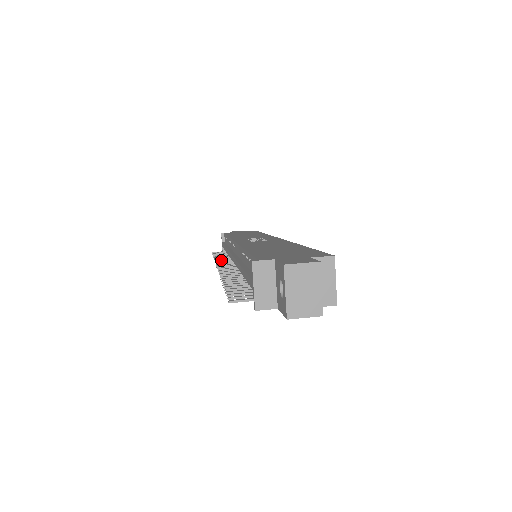
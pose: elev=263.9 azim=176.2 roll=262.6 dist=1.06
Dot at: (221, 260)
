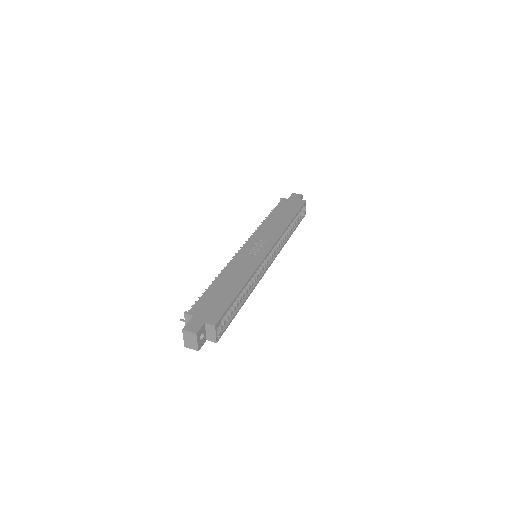
Dot at: occluded
